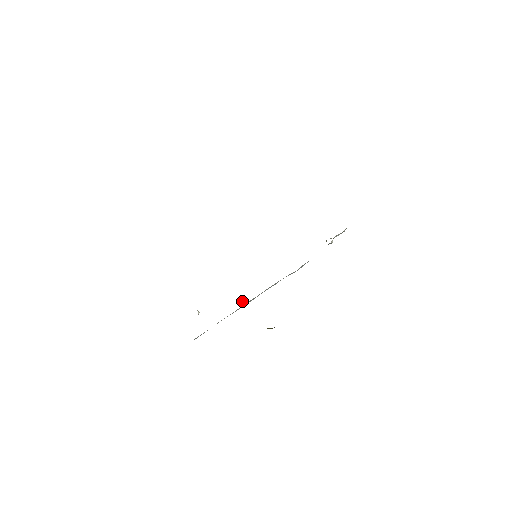
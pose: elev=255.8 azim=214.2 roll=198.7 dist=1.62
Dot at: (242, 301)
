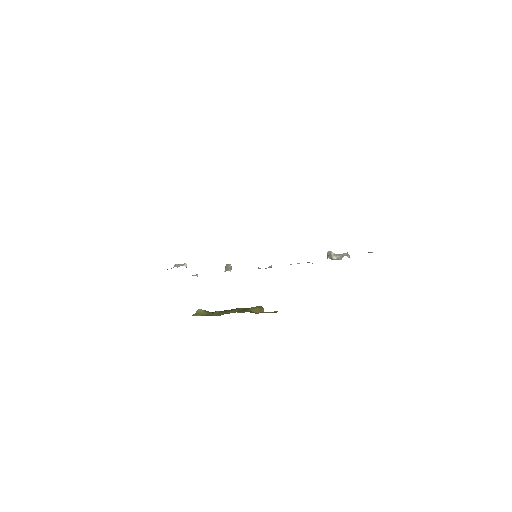
Dot at: (231, 268)
